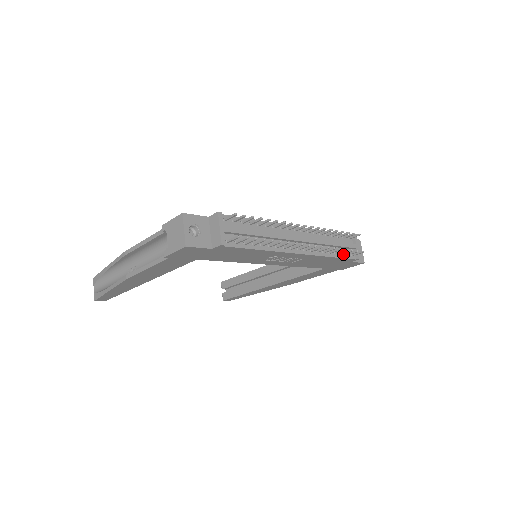
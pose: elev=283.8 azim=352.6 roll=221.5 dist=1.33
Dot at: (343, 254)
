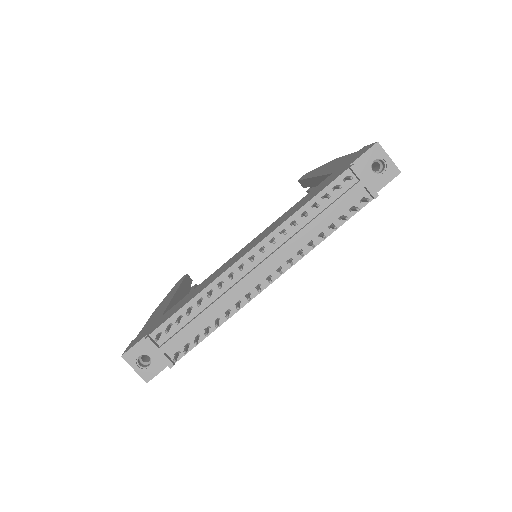
Dot at: (345, 214)
